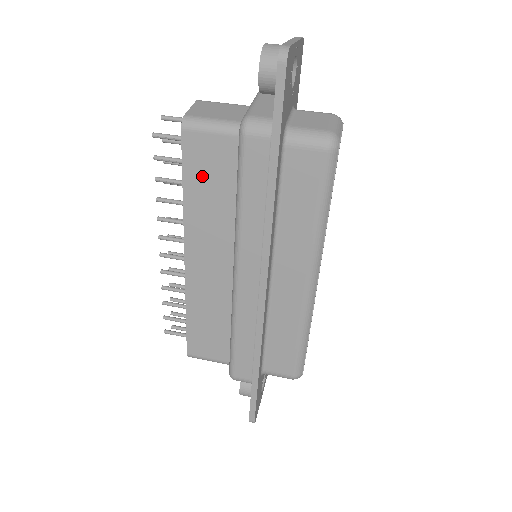
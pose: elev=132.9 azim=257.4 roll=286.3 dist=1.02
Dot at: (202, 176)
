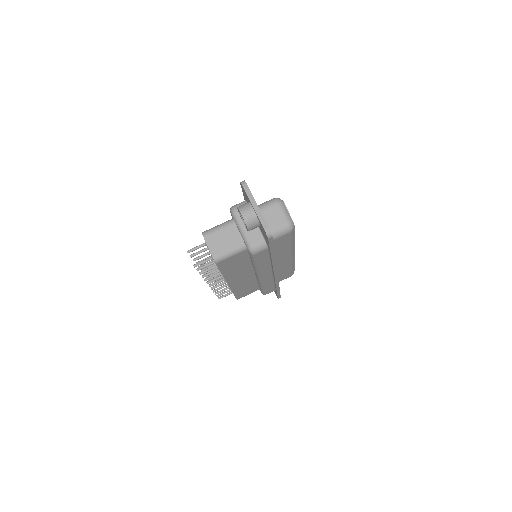
Dot at: (230, 266)
